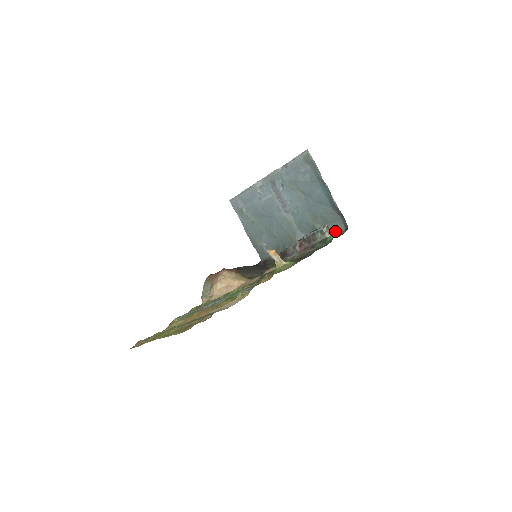
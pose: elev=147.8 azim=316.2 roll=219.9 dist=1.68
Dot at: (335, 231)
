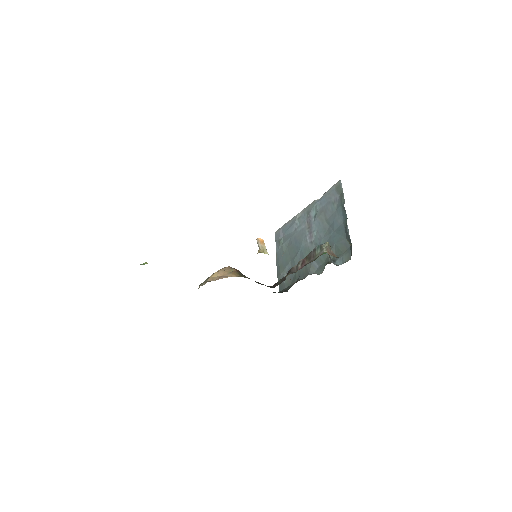
Dot at: (342, 262)
